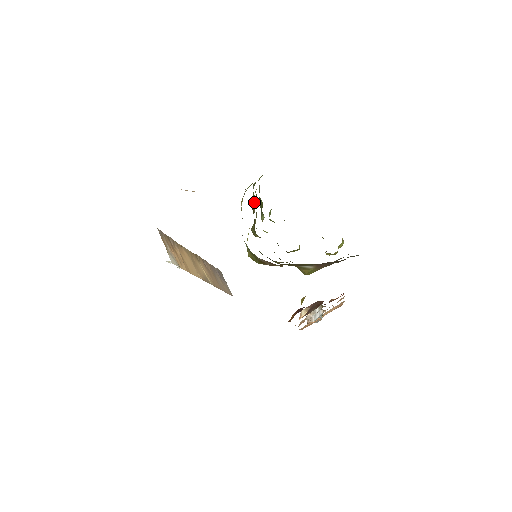
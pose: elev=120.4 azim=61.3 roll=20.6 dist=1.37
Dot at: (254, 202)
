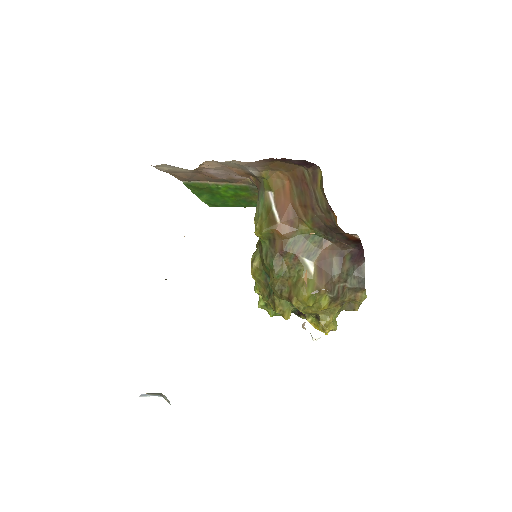
Dot at: occluded
